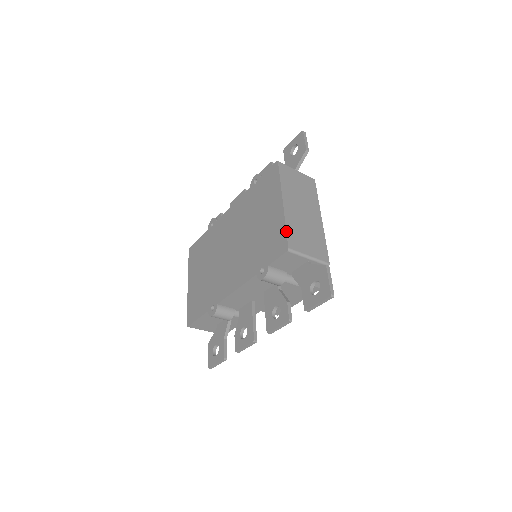
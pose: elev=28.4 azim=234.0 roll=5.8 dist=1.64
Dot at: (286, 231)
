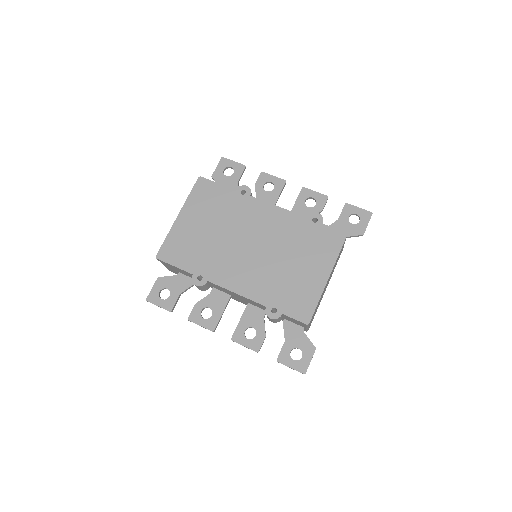
Dot at: (316, 307)
